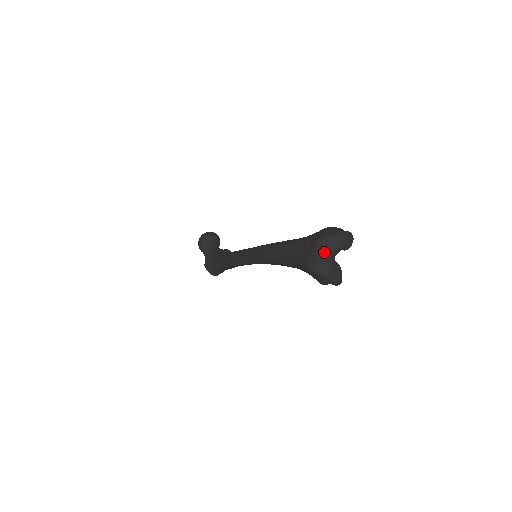
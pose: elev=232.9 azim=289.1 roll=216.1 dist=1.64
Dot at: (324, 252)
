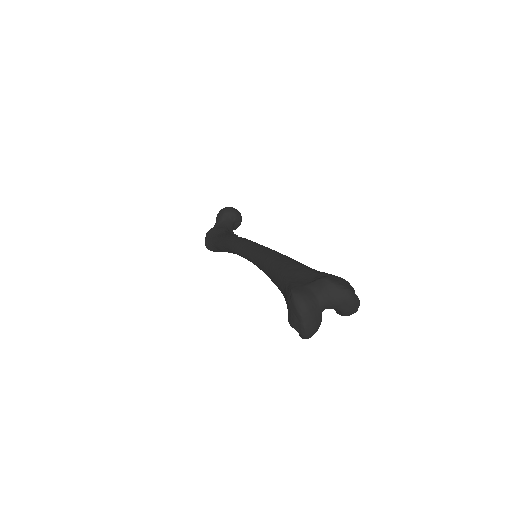
Dot at: (320, 294)
